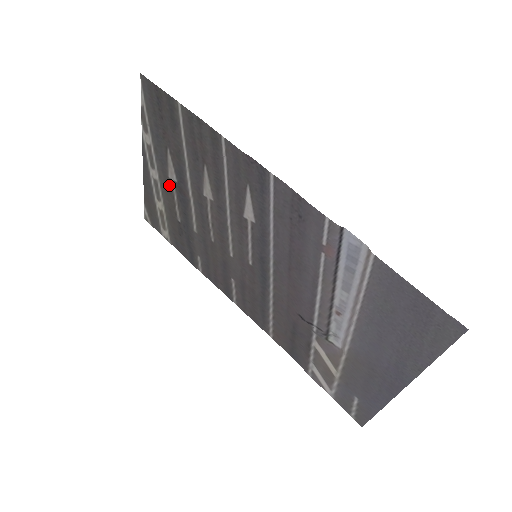
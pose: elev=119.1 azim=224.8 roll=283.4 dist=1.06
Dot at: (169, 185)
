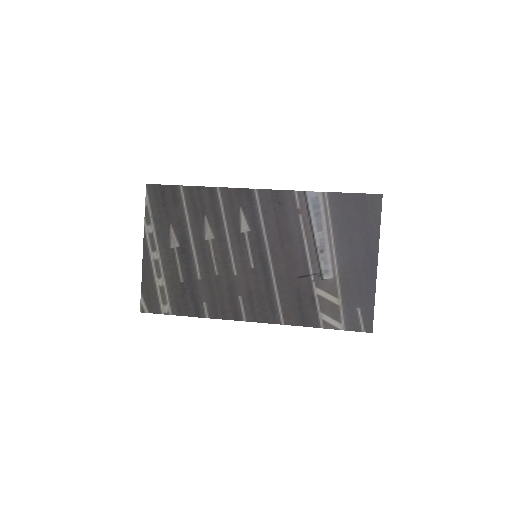
Dot at: (171, 255)
